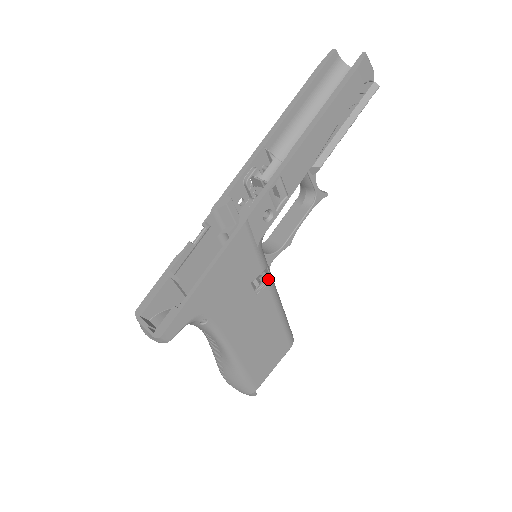
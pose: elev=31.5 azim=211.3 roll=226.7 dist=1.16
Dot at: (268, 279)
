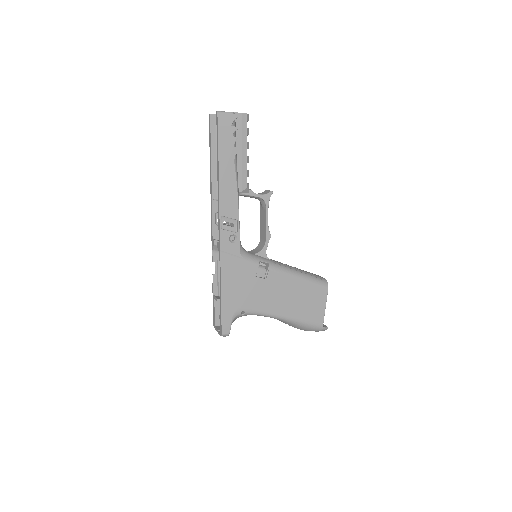
Dot at: (268, 266)
